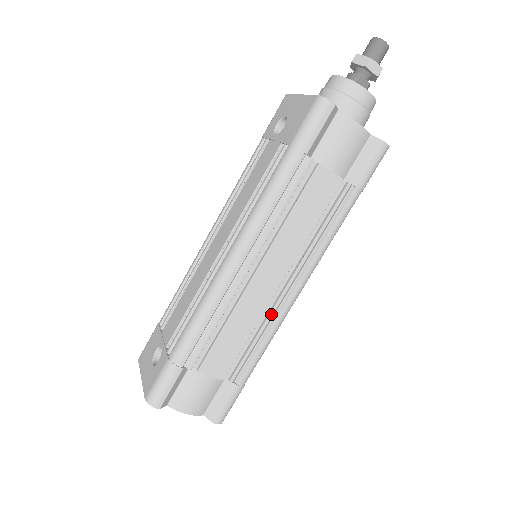
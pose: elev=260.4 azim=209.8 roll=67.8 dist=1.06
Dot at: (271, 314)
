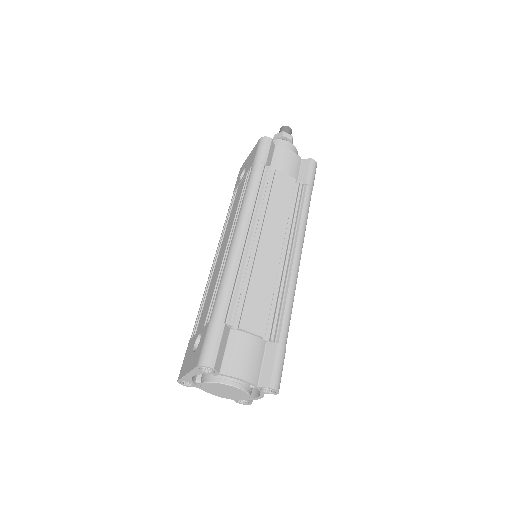
Dot at: (284, 275)
